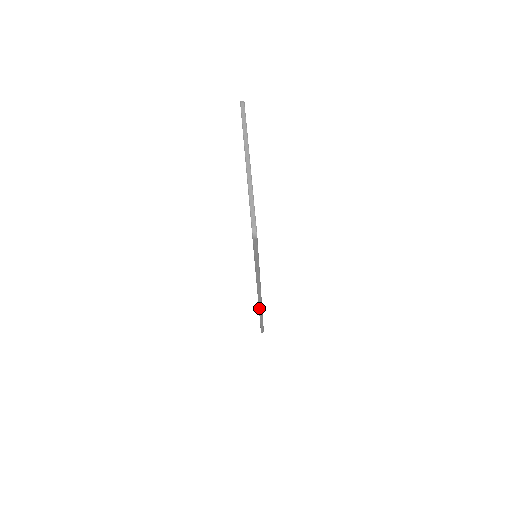
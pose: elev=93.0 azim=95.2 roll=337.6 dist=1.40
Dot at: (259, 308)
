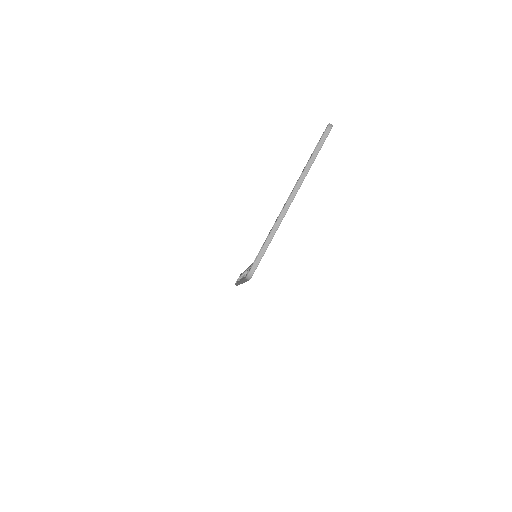
Dot at: occluded
